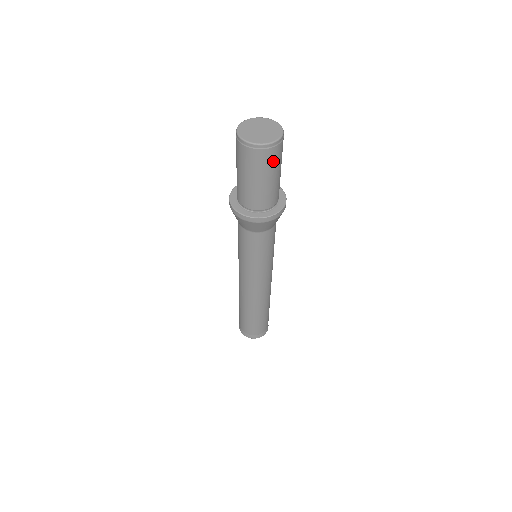
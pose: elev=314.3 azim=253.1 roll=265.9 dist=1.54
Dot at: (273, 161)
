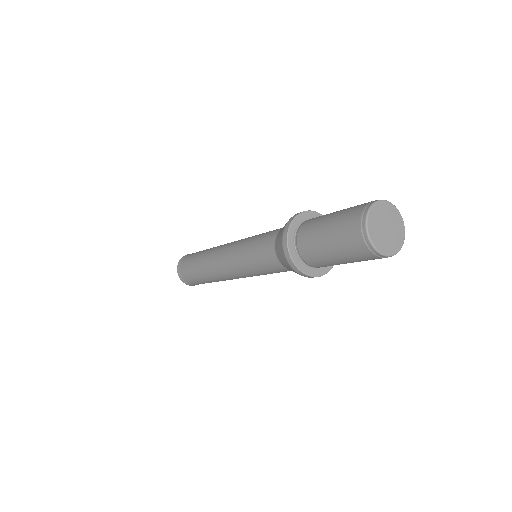
Dot at: occluded
